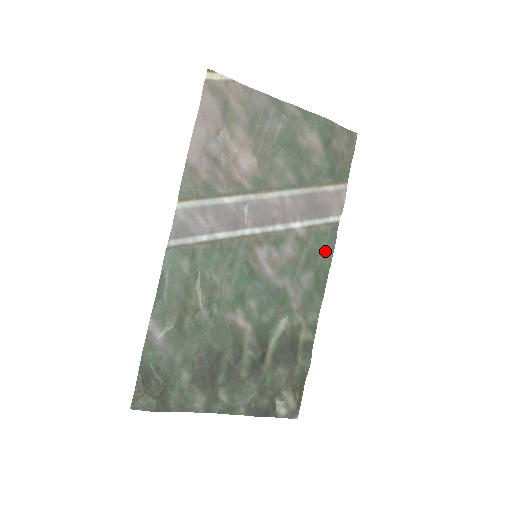
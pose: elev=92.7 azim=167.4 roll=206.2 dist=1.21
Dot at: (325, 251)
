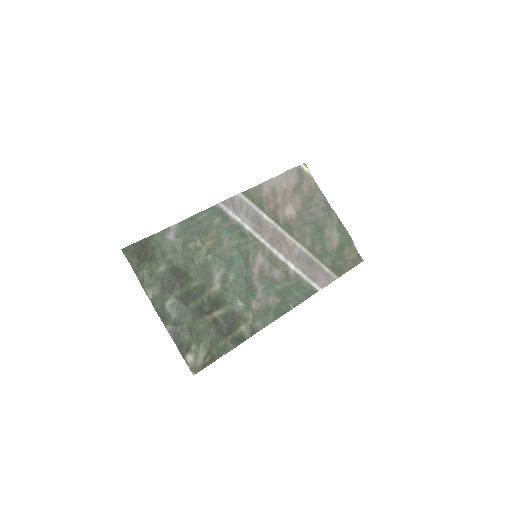
Dot at: (297, 297)
